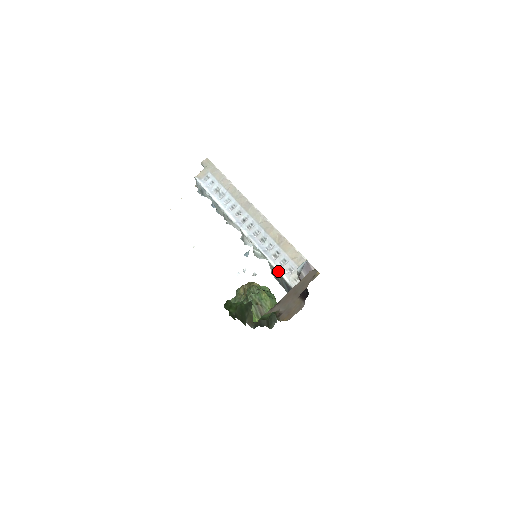
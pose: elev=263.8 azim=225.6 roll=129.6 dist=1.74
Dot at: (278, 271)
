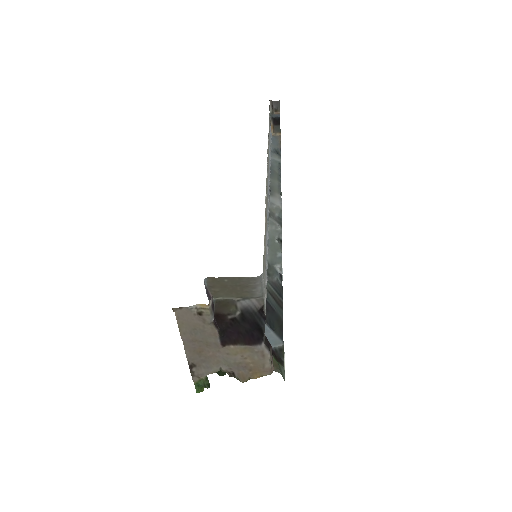
Dot at: occluded
